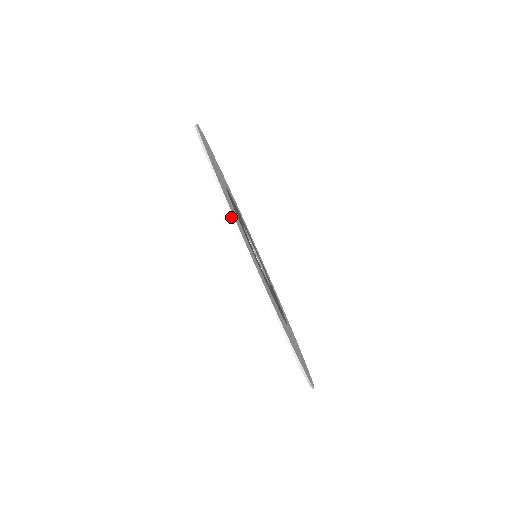
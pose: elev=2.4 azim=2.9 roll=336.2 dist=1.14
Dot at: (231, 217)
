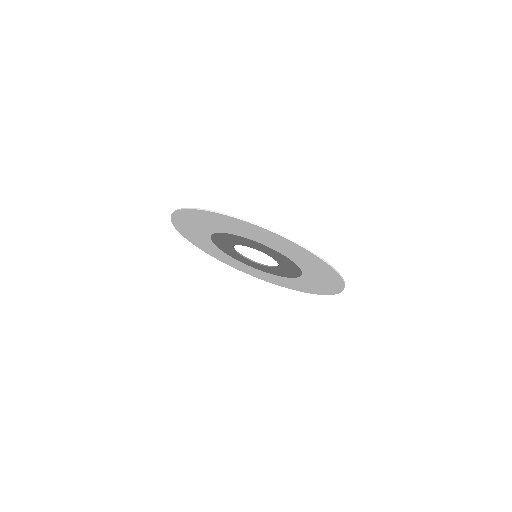
Dot at: (179, 210)
